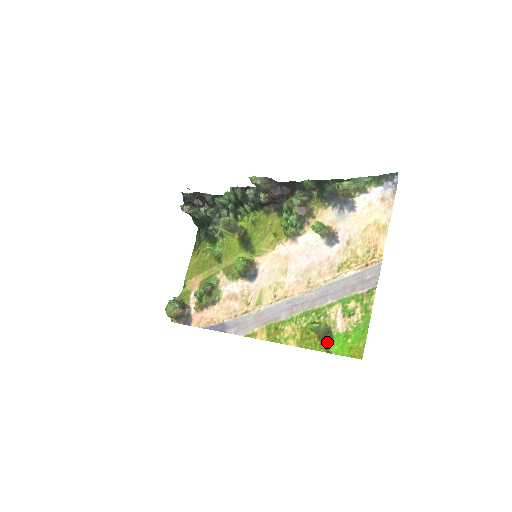
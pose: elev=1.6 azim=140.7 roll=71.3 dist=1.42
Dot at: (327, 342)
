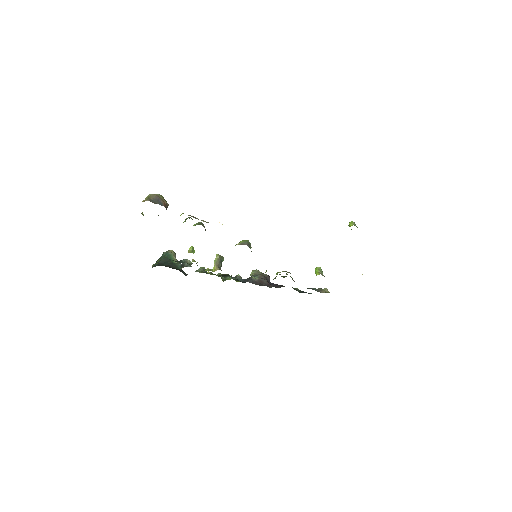
Dot at: occluded
